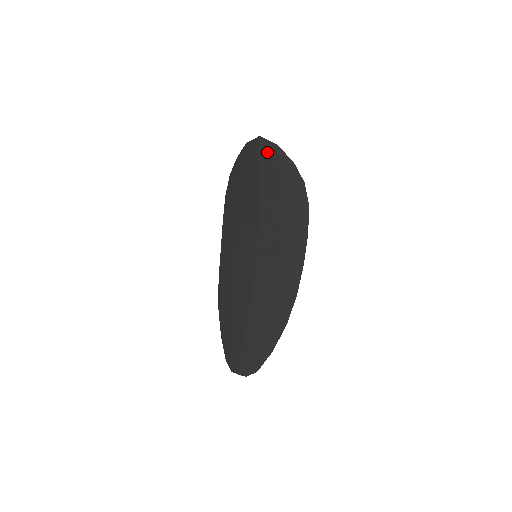
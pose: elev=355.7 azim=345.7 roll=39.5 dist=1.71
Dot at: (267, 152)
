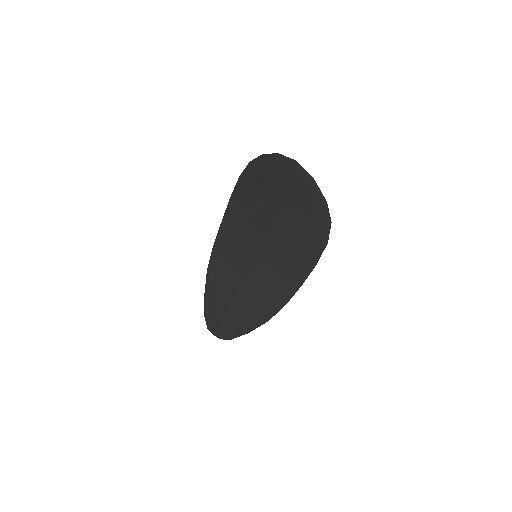
Dot at: (299, 180)
